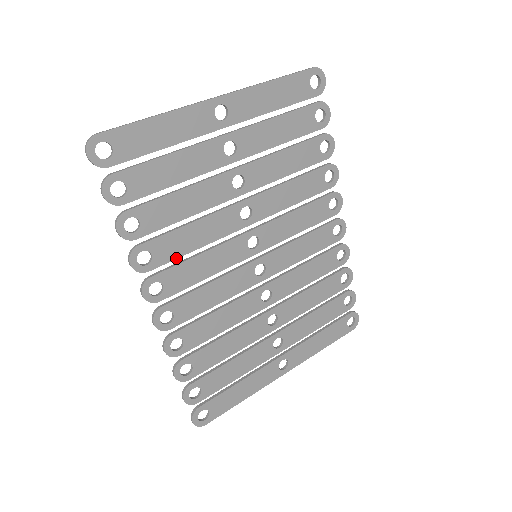
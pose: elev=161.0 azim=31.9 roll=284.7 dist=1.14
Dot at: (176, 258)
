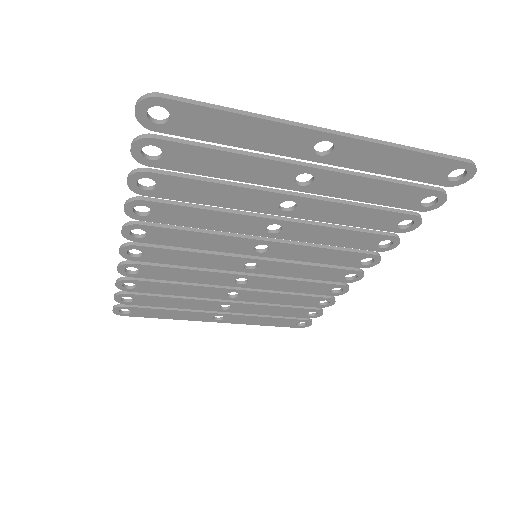
Dot at: (175, 224)
